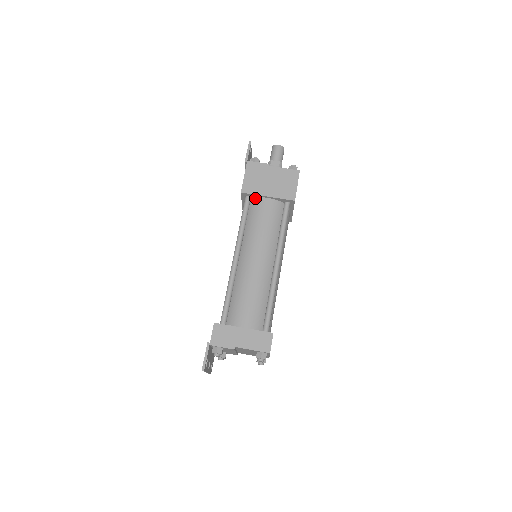
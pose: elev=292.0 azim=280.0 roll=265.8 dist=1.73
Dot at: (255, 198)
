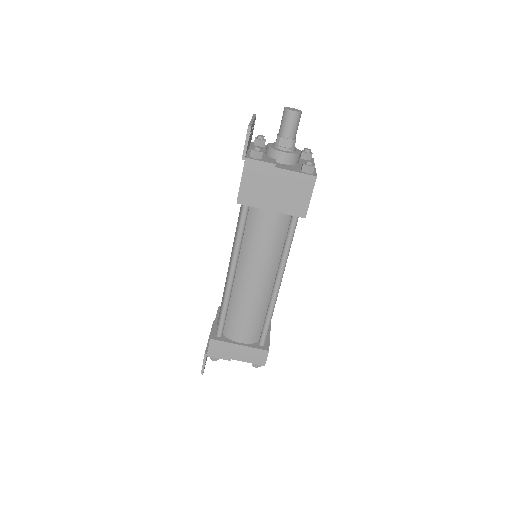
Dot at: occluded
